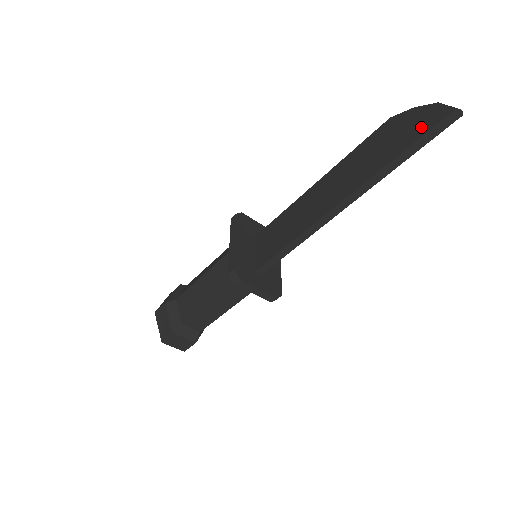
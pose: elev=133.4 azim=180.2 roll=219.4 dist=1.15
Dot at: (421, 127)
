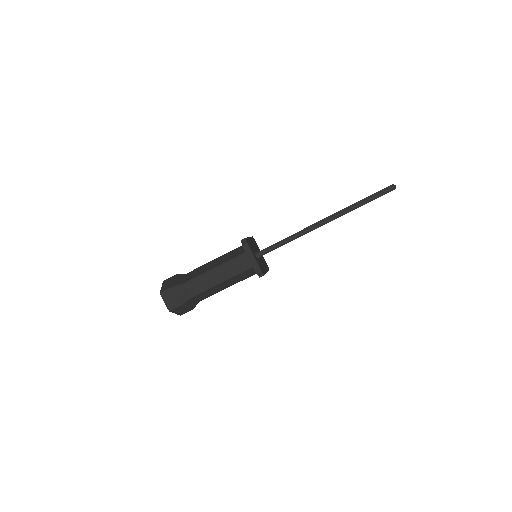
Dot at: occluded
